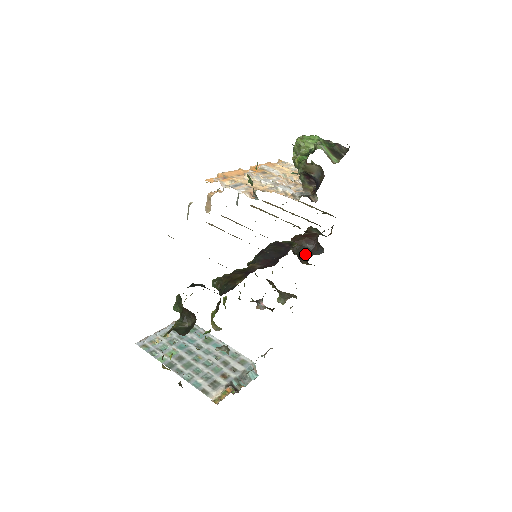
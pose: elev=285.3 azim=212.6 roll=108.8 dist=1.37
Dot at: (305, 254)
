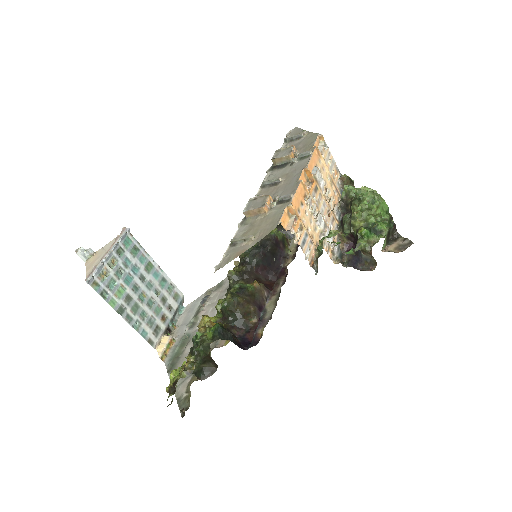
Dot at: (277, 227)
